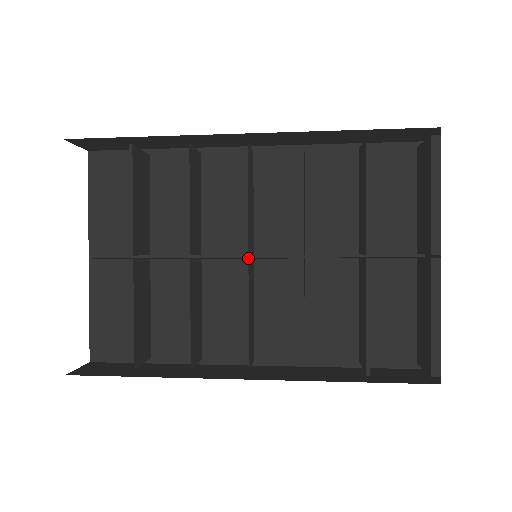
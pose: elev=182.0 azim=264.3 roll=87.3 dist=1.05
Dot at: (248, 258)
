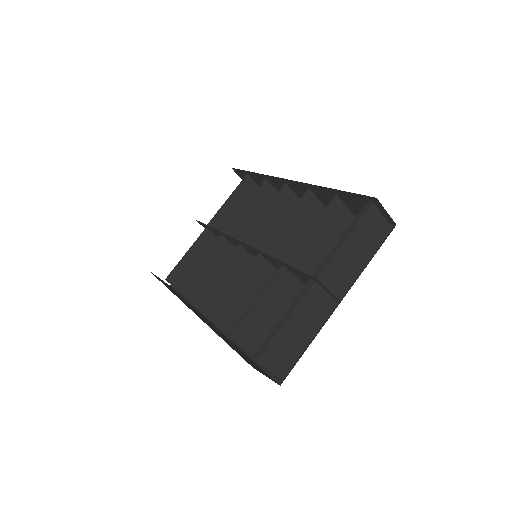
Dot at: occluded
